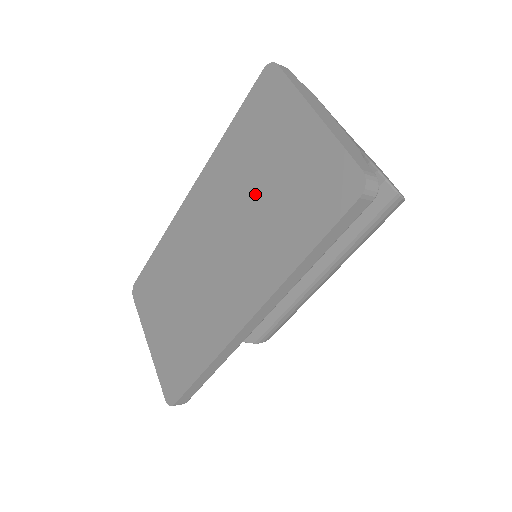
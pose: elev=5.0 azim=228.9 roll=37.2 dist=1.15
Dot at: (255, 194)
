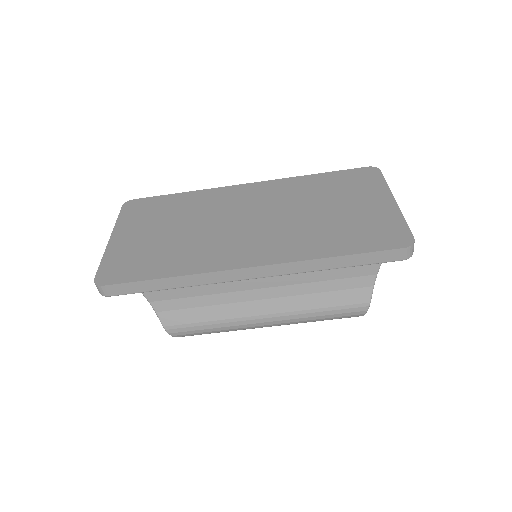
Dot at: (317, 210)
